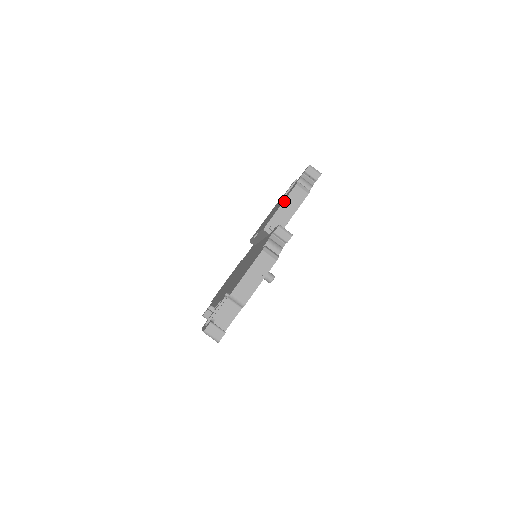
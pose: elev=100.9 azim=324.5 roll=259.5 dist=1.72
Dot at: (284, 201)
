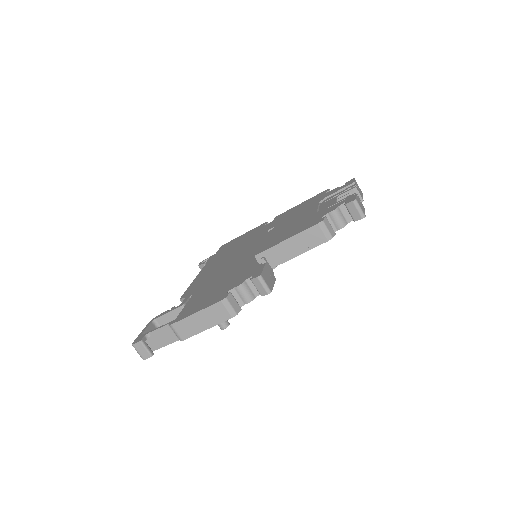
Dot at: (293, 236)
